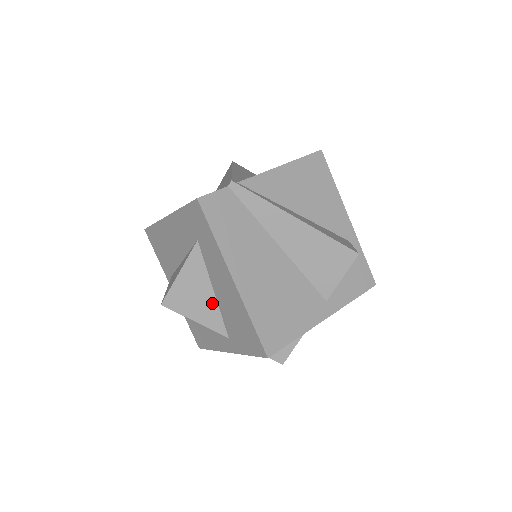
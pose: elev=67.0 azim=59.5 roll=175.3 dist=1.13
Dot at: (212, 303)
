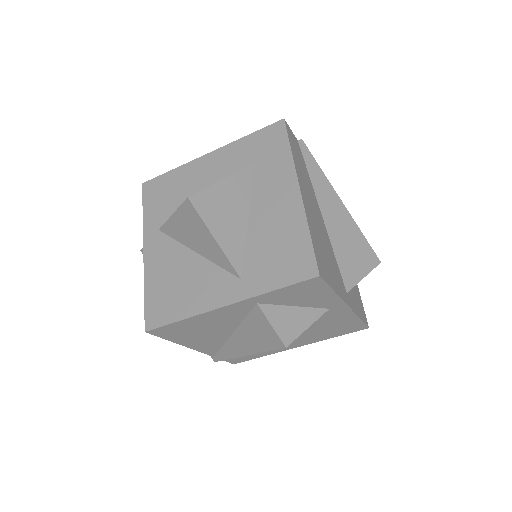
Dot at: (241, 229)
